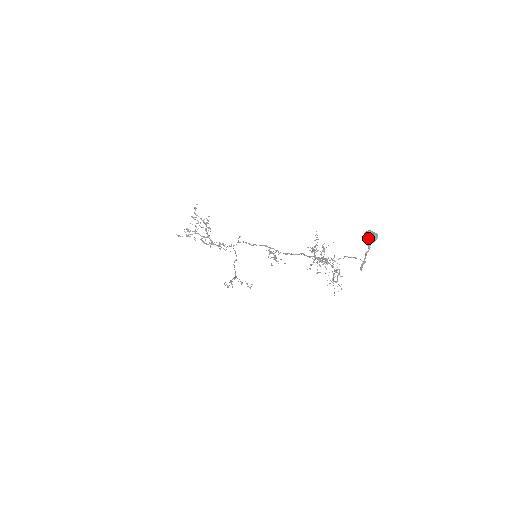
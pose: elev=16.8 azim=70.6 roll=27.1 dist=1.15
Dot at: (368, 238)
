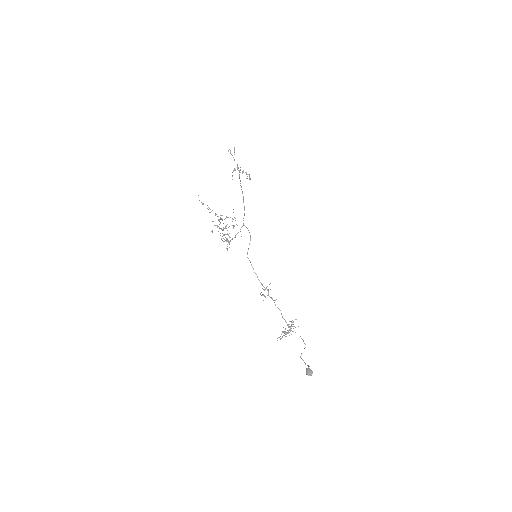
Dot at: occluded
